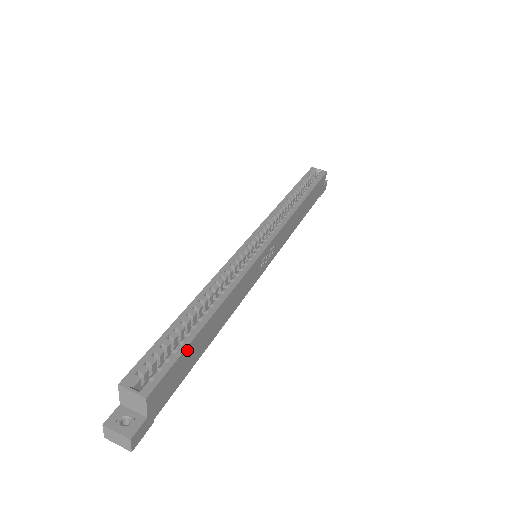
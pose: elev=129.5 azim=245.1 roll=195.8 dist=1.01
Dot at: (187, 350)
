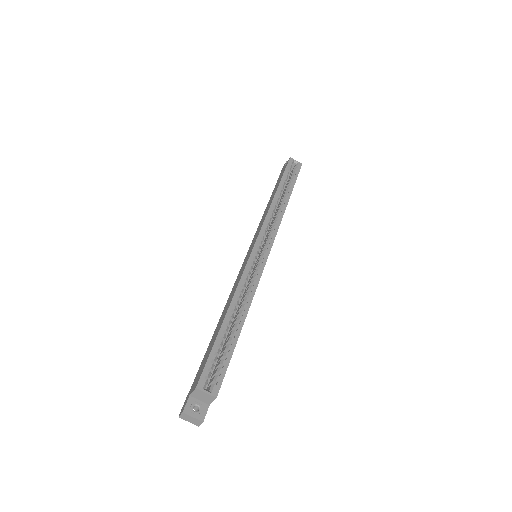
Dot at: (231, 355)
